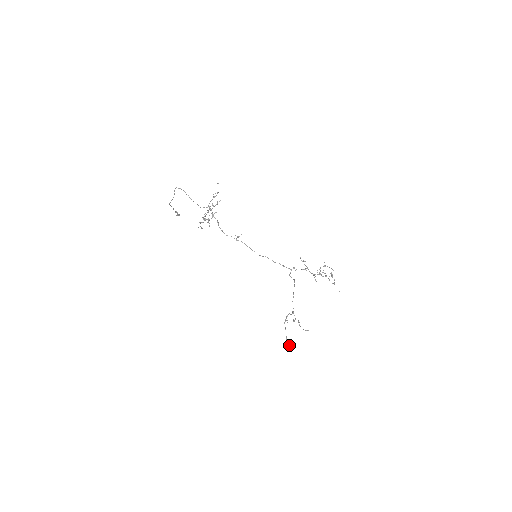
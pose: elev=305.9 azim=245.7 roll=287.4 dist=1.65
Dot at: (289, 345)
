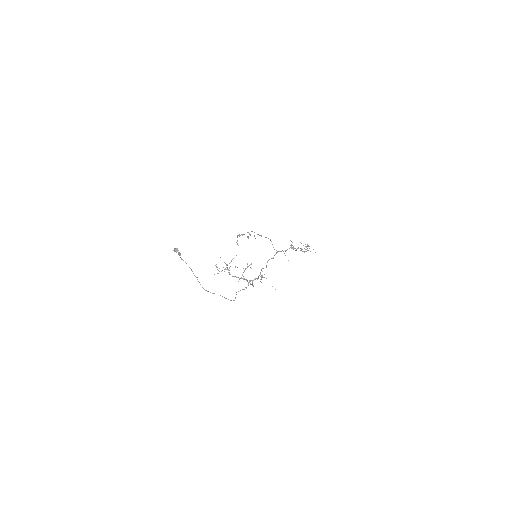
Dot at: (237, 244)
